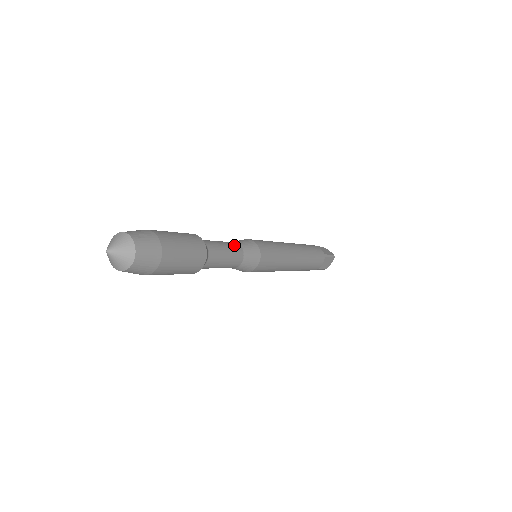
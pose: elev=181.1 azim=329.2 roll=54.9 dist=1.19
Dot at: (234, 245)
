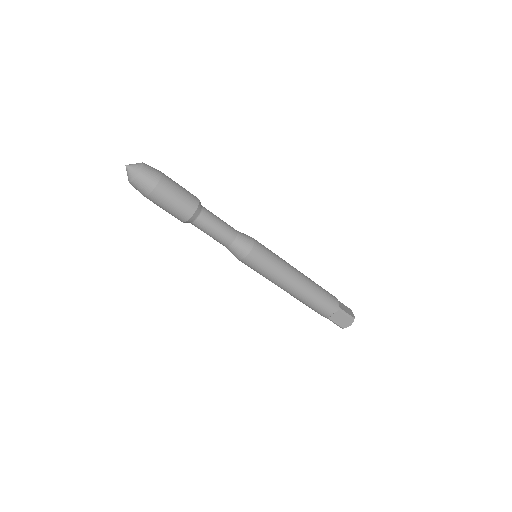
Dot at: (231, 228)
